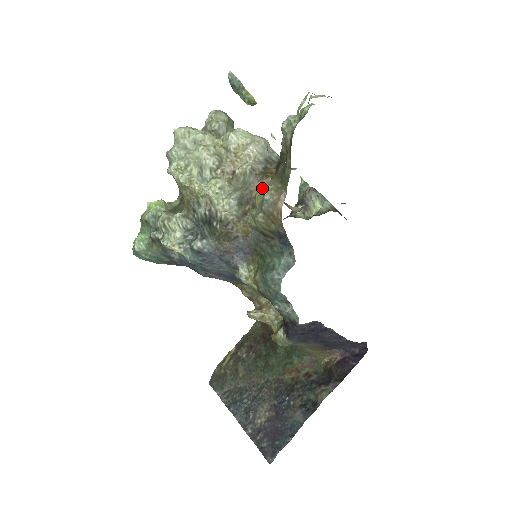
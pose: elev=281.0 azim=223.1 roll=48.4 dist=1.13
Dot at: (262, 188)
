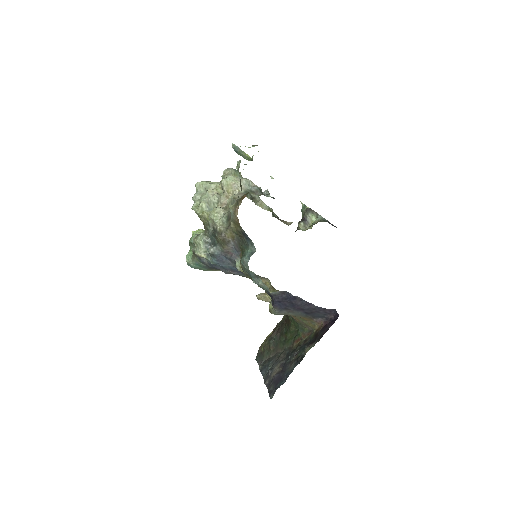
Dot at: (229, 207)
